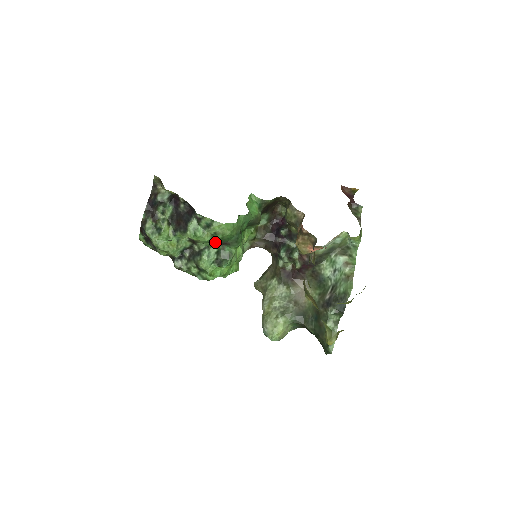
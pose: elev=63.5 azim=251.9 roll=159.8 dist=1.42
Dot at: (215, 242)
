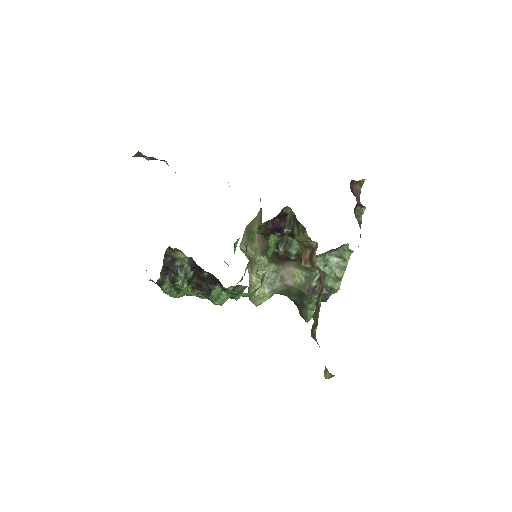
Dot at: (232, 287)
